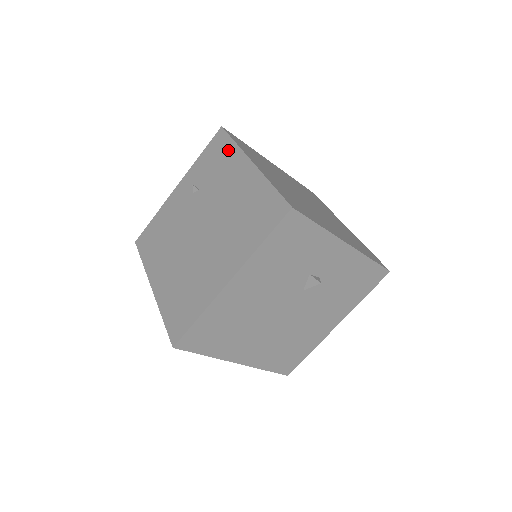
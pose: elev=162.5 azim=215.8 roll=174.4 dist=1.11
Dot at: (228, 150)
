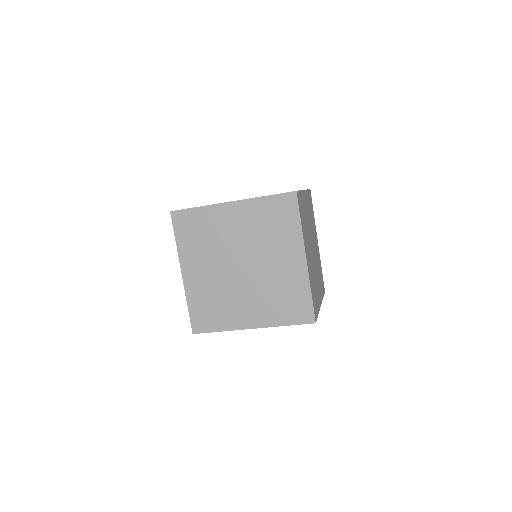
Dot at: occluded
